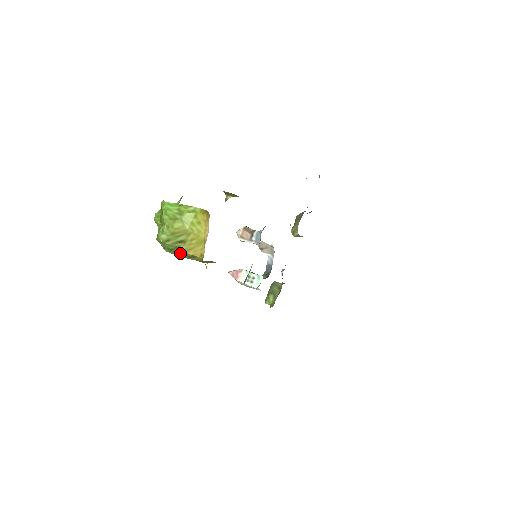
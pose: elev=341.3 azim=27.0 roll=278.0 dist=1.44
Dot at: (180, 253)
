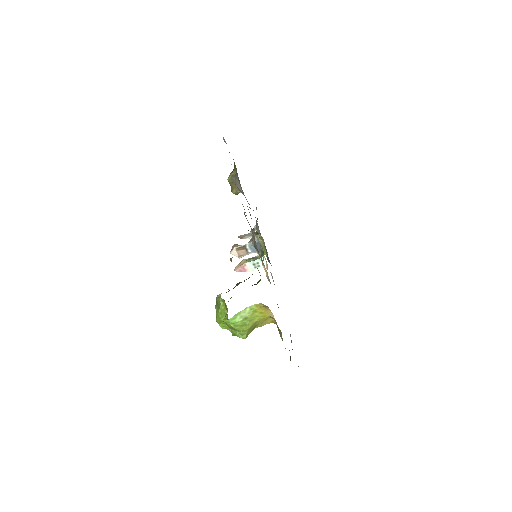
Dot at: occluded
